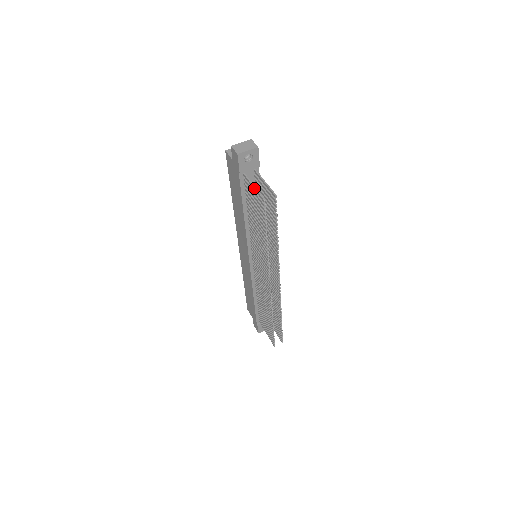
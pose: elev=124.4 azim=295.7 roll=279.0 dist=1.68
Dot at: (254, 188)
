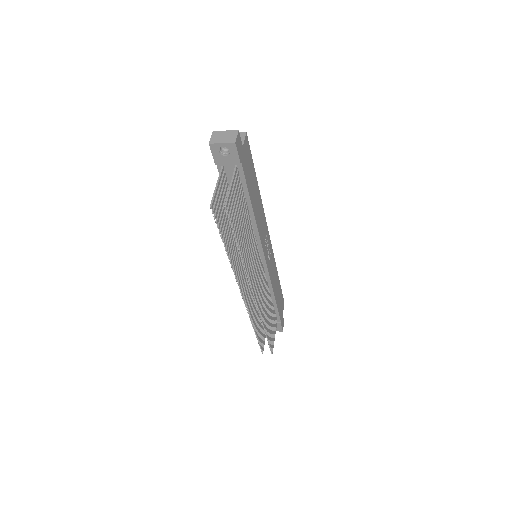
Dot at: (215, 188)
